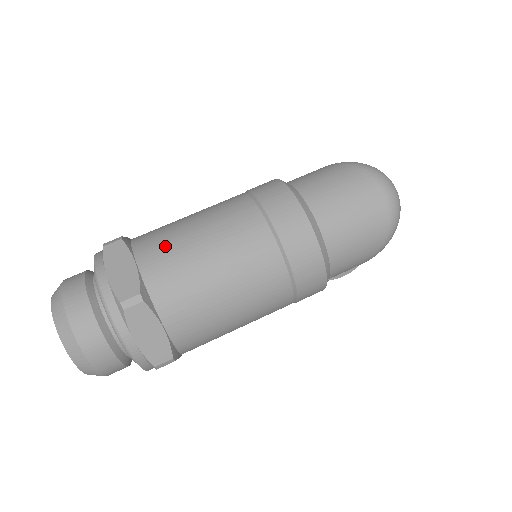
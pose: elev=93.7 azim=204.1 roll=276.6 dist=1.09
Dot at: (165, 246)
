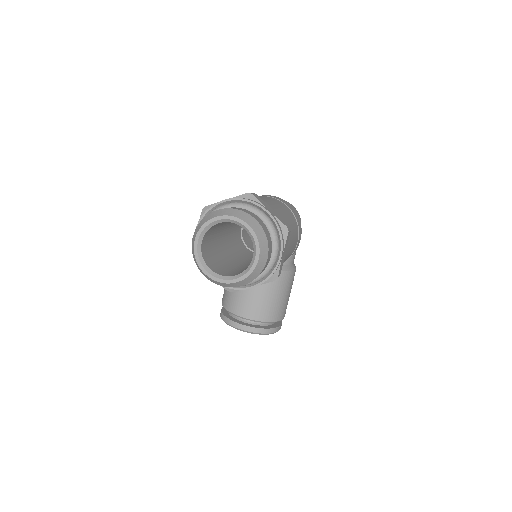
Dot at: occluded
